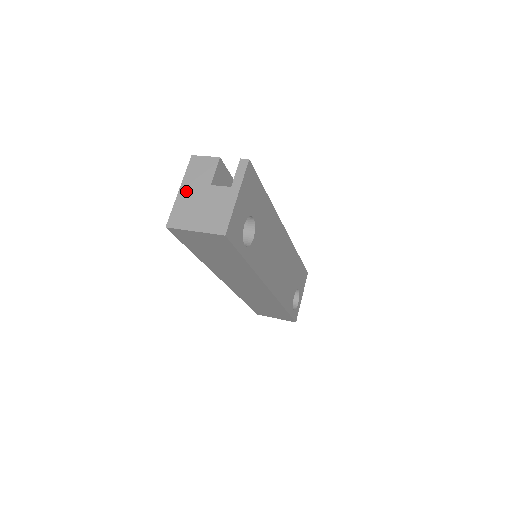
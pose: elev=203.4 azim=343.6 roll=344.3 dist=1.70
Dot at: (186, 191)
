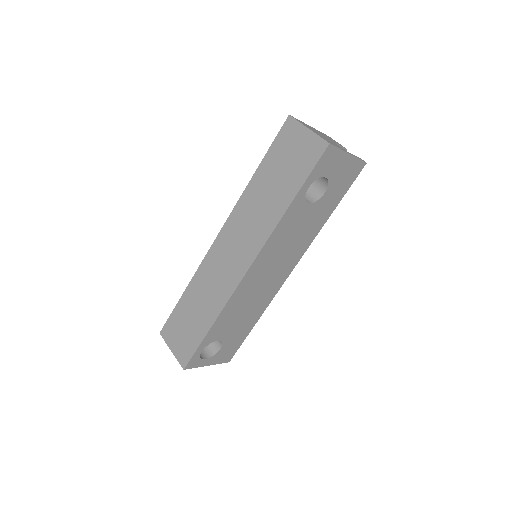
Dot at: (315, 129)
